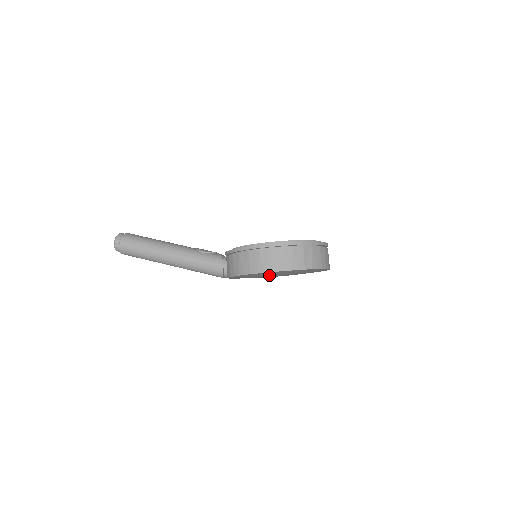
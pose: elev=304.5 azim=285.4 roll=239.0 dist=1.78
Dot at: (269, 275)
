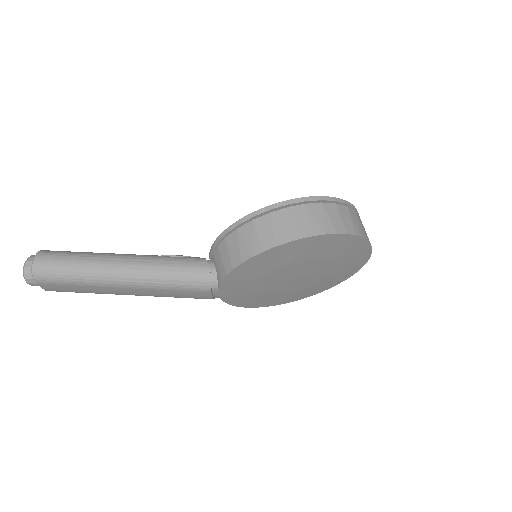
Dot at: (286, 267)
